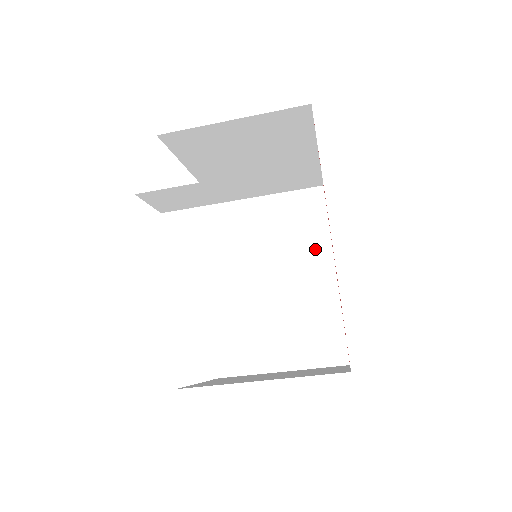
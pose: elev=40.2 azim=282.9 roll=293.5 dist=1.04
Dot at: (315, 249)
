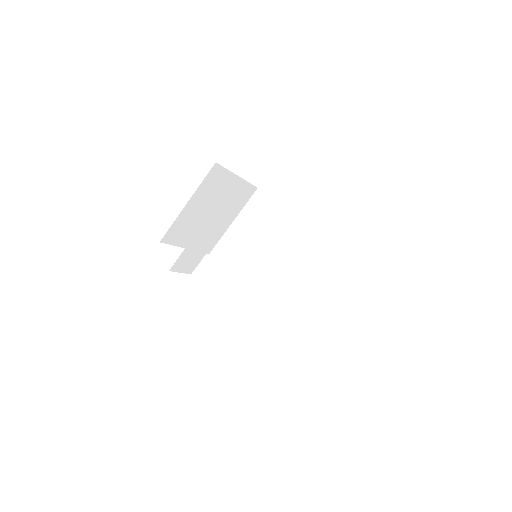
Dot at: (291, 230)
